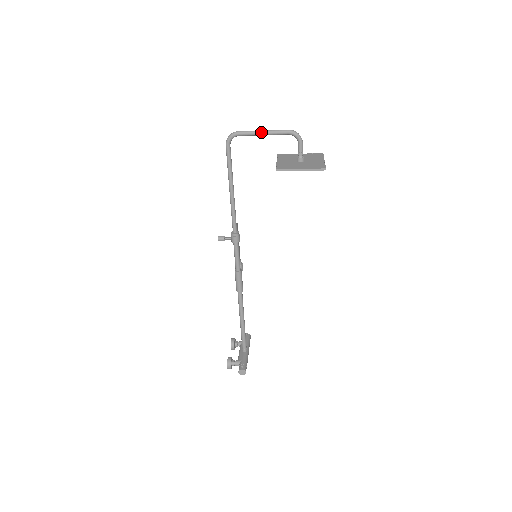
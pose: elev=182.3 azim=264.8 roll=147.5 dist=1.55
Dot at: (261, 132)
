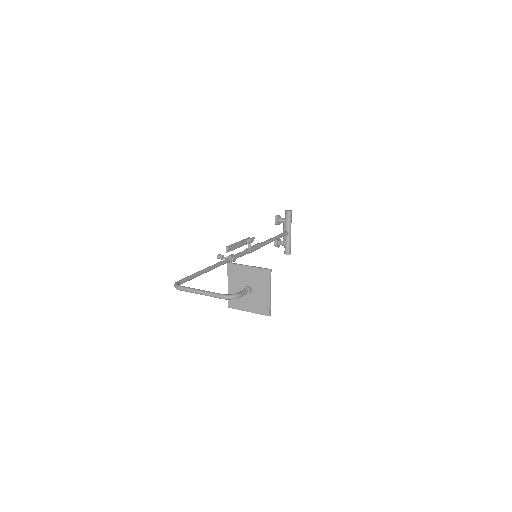
Dot at: occluded
